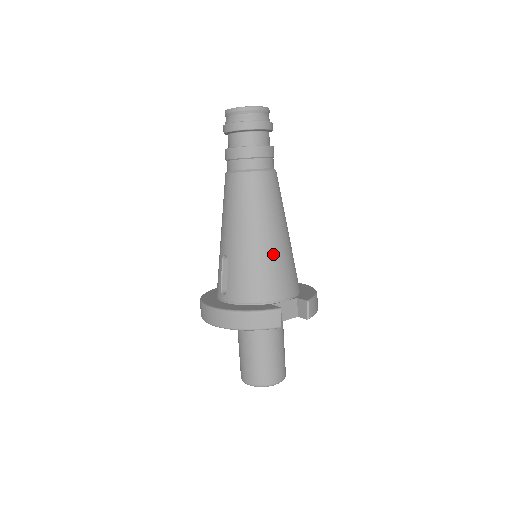
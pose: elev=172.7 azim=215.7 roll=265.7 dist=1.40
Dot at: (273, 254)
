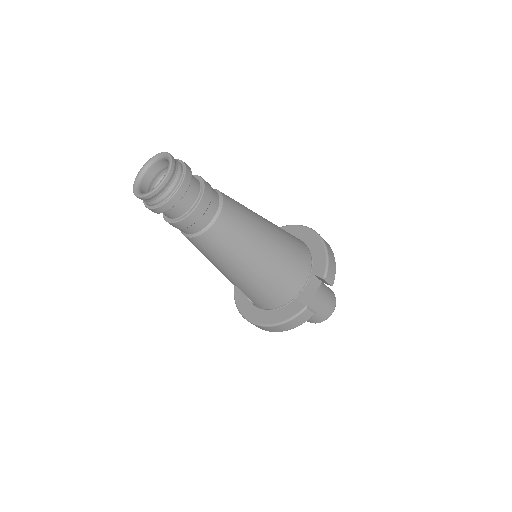
Dot at: (272, 269)
